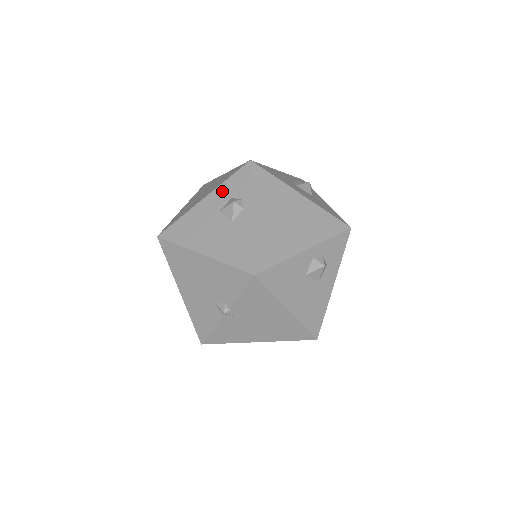
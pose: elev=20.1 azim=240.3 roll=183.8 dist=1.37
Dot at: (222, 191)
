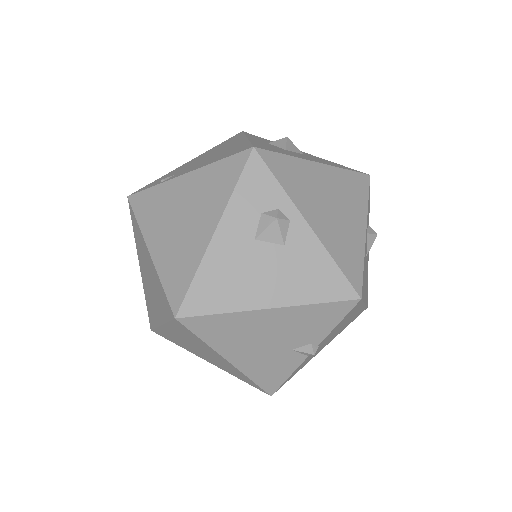
Dot at: (239, 209)
